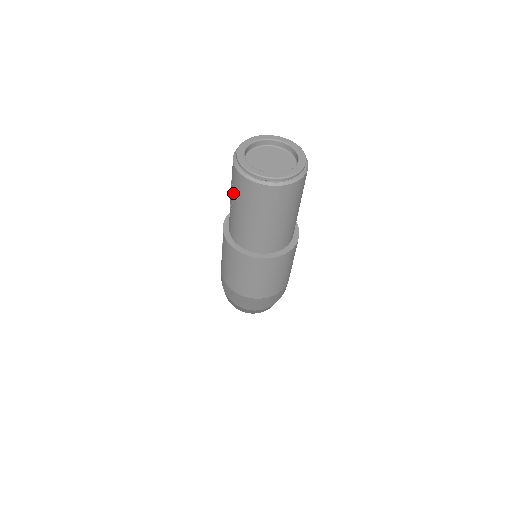
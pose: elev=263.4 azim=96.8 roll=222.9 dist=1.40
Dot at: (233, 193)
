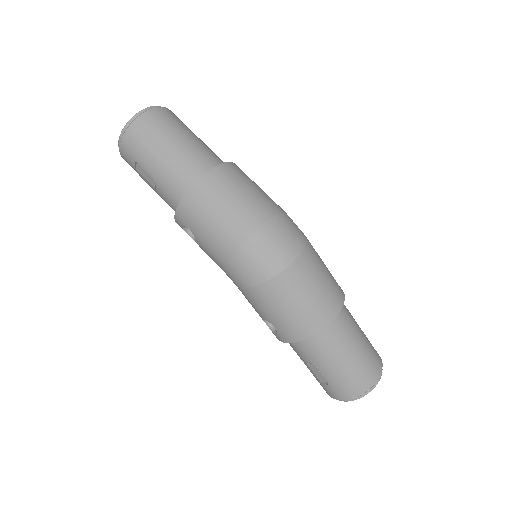
Dot at: (140, 165)
